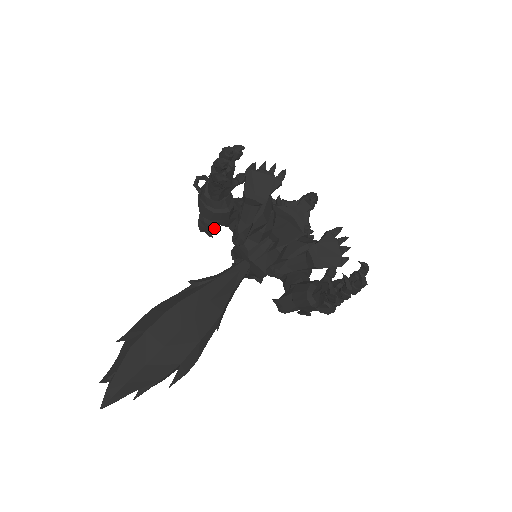
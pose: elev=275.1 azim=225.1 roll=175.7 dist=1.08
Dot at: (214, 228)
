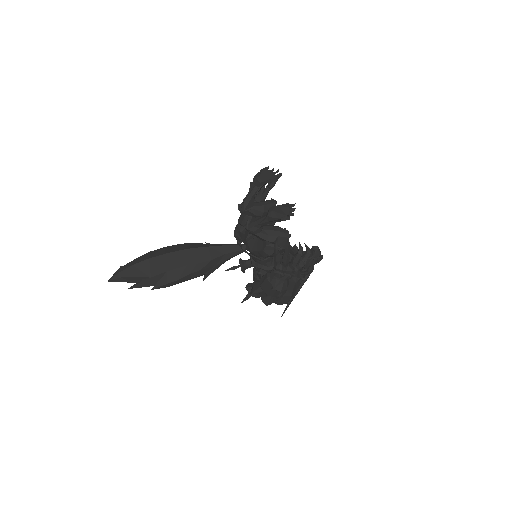
Dot at: (241, 232)
